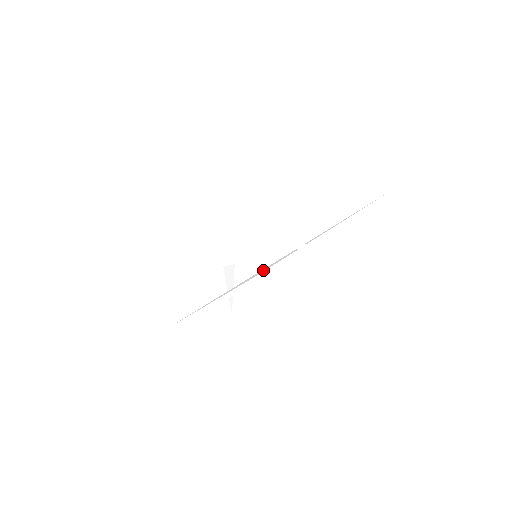
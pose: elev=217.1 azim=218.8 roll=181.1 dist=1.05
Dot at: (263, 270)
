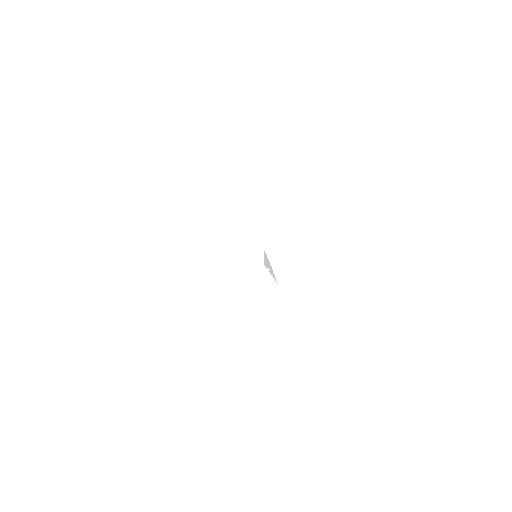
Dot at: (266, 263)
